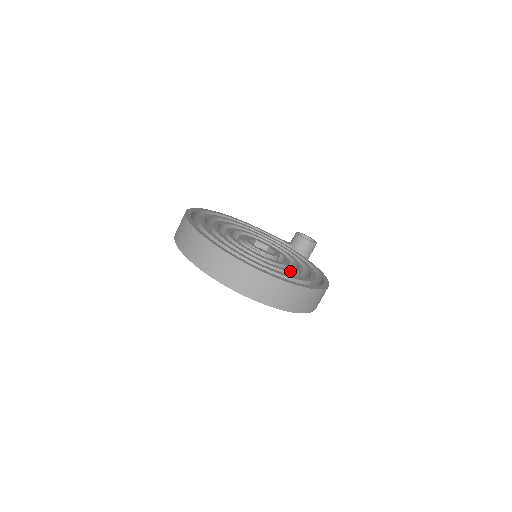
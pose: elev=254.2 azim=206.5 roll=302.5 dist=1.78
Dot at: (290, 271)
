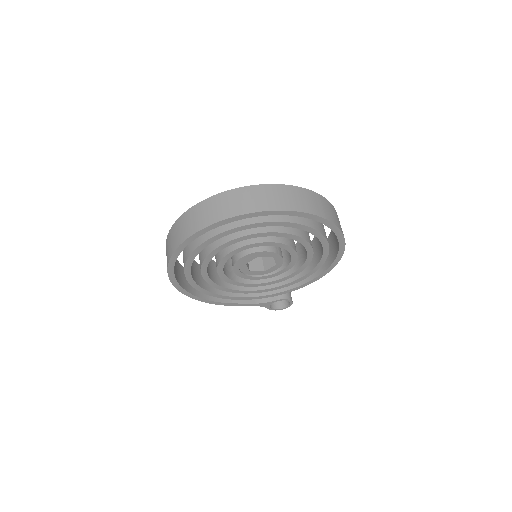
Dot at: occluded
